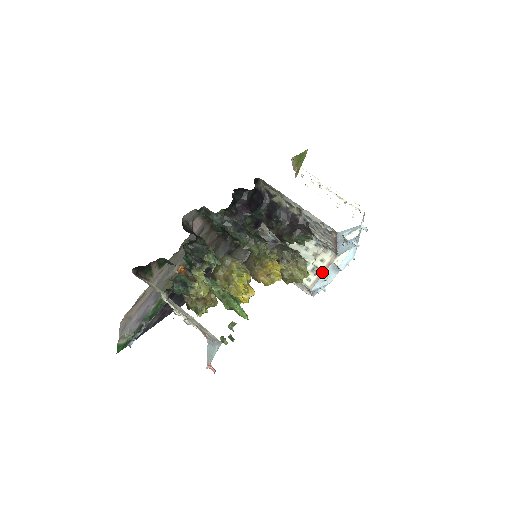
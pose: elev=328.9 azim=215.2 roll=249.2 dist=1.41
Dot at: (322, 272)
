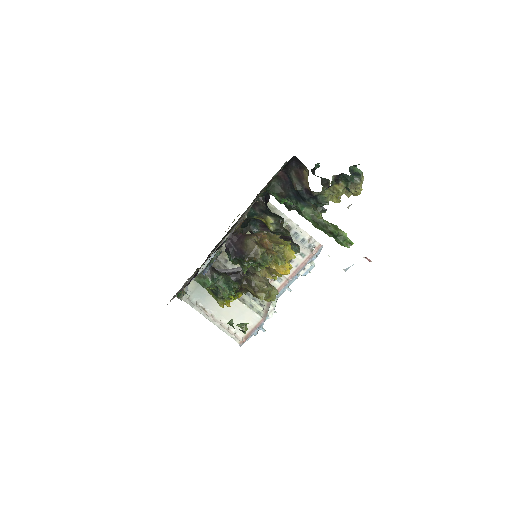
Dot at: (266, 309)
